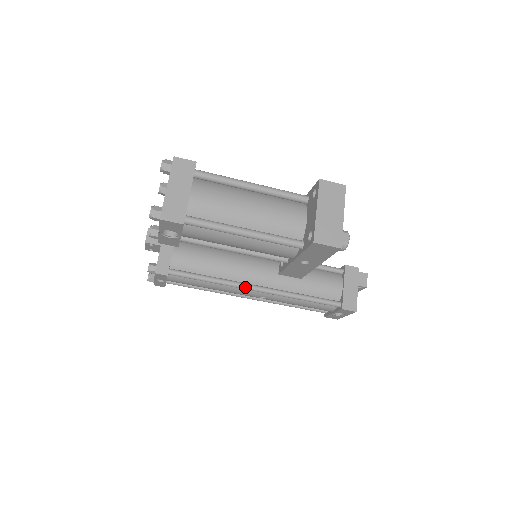
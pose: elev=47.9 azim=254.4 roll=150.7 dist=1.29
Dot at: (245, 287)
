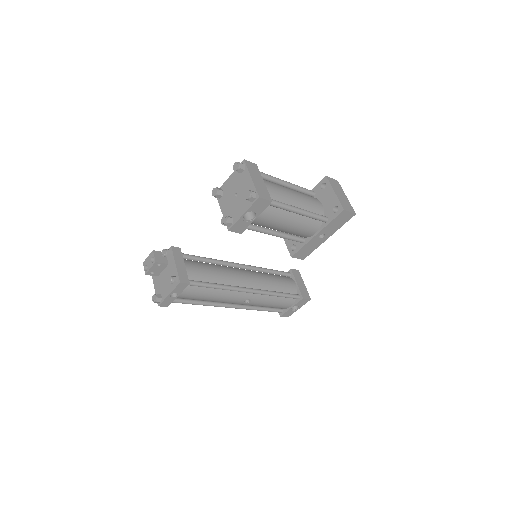
Dot at: (241, 289)
